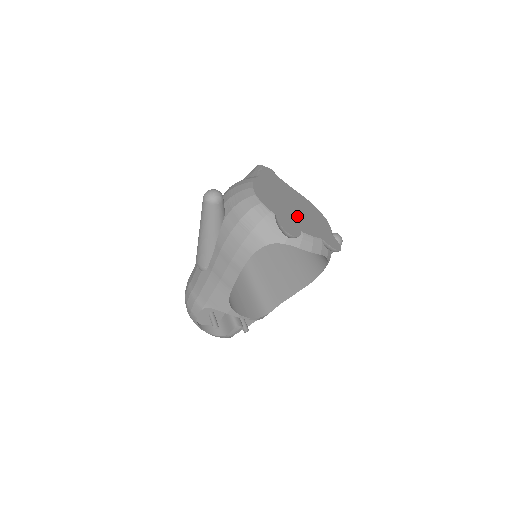
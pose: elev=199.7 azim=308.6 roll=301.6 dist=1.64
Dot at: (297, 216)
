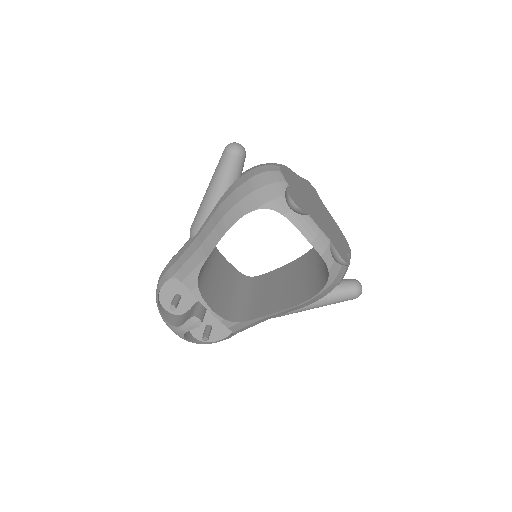
Dot at: (315, 212)
